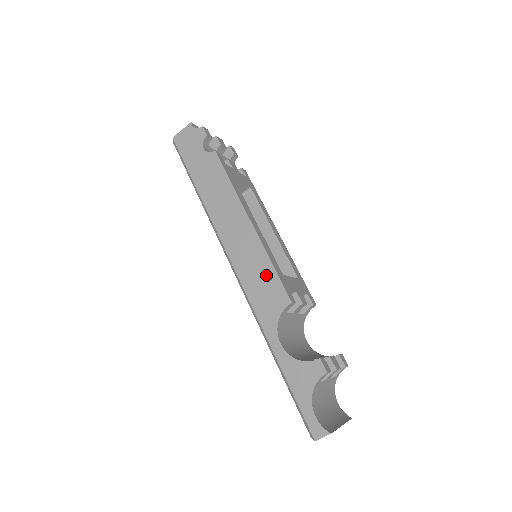
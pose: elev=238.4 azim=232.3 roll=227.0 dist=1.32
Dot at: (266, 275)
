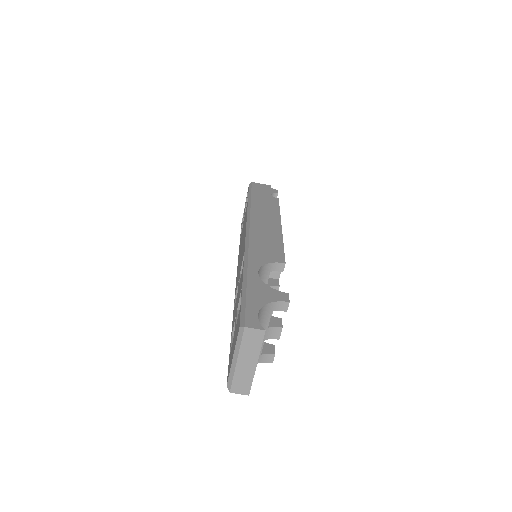
Dot at: (274, 245)
